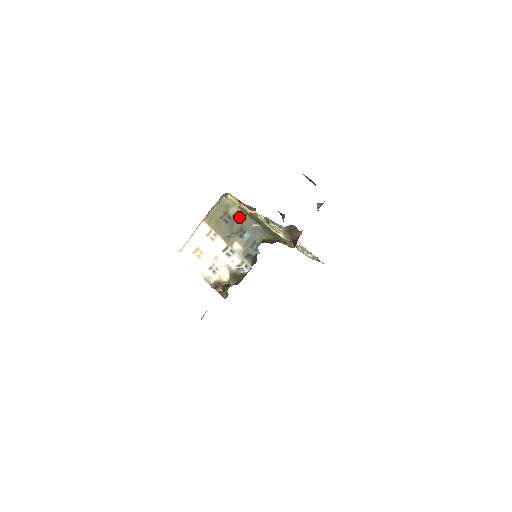
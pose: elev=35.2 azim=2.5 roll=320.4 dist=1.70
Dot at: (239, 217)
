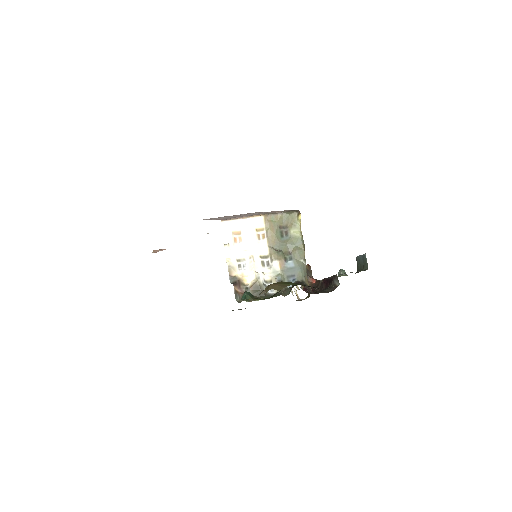
Dot at: (296, 242)
